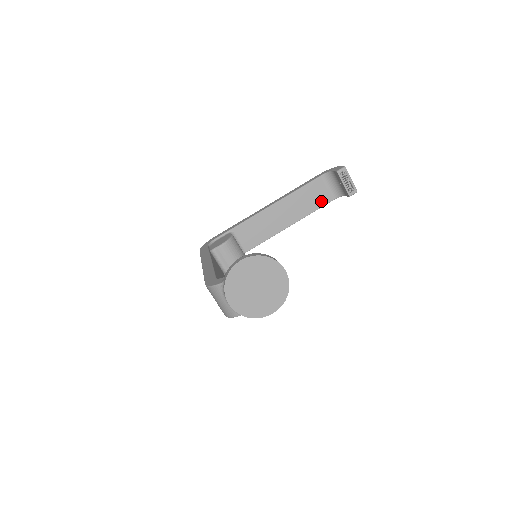
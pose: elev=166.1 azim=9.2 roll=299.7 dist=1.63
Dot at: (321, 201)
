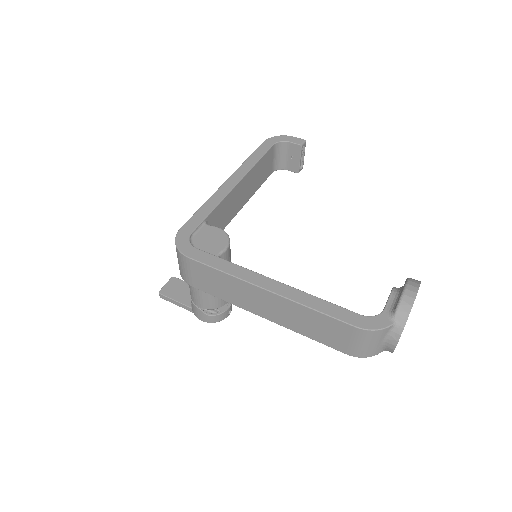
Dot at: (266, 174)
